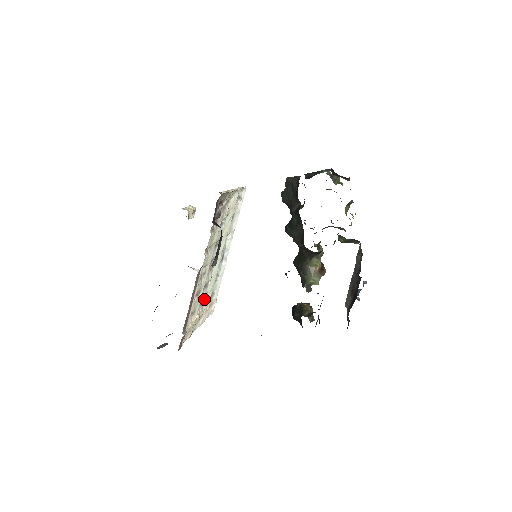
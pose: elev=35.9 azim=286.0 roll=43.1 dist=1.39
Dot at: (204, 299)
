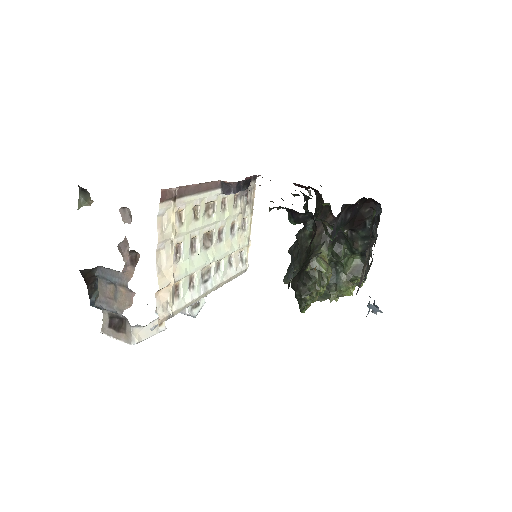
Dot at: (181, 258)
